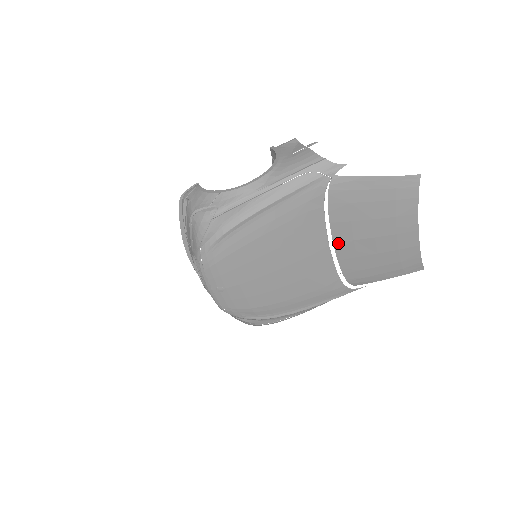
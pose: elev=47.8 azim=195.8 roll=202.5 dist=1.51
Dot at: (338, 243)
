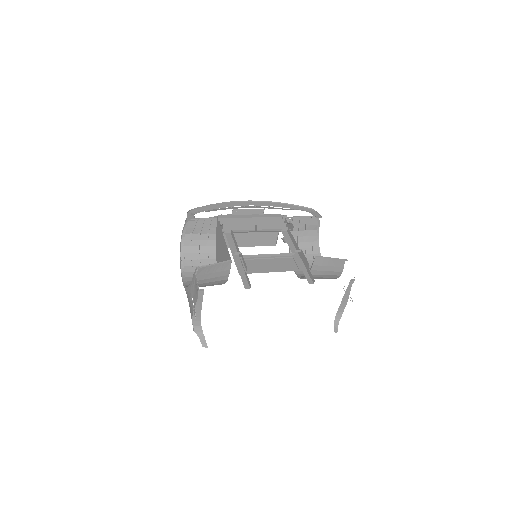
Dot at: occluded
